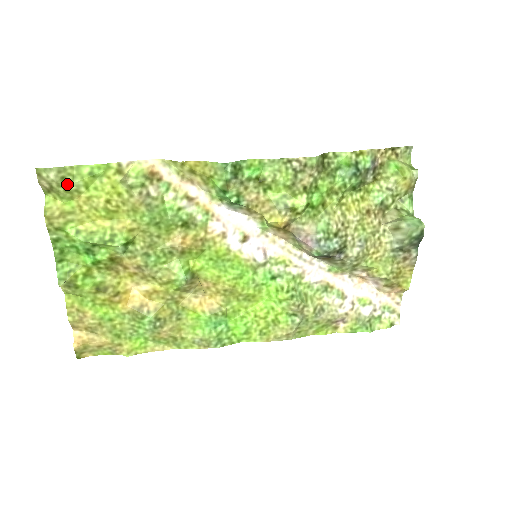
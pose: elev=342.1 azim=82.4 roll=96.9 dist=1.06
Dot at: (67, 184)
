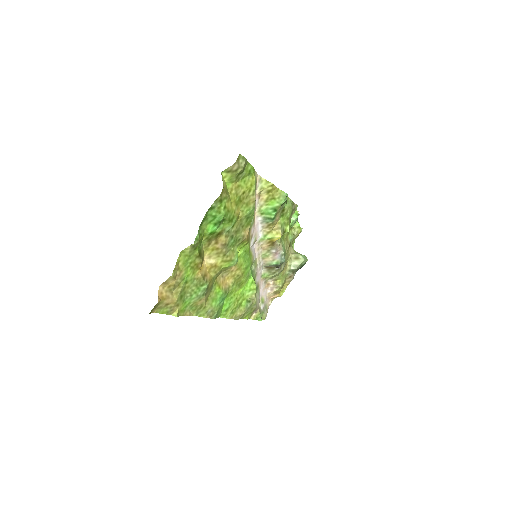
Dot at: (242, 172)
